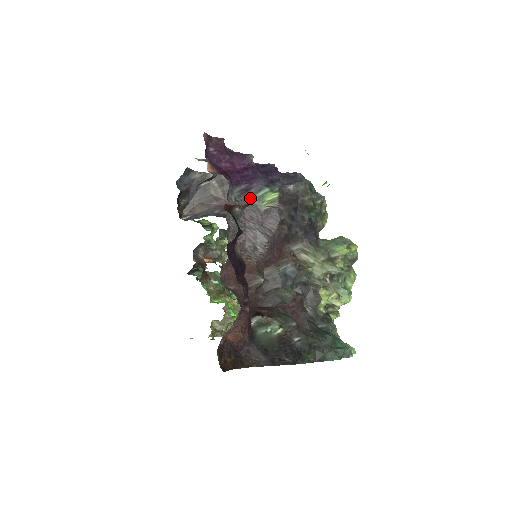
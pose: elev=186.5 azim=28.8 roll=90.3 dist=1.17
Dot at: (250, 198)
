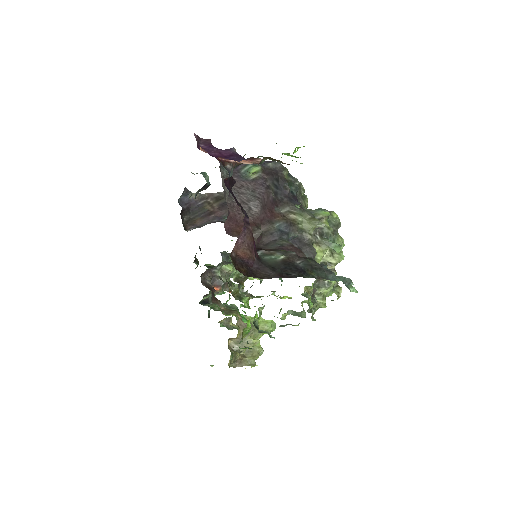
Dot at: (238, 172)
